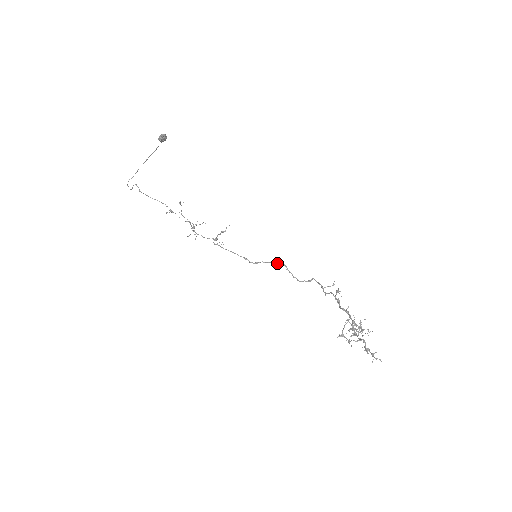
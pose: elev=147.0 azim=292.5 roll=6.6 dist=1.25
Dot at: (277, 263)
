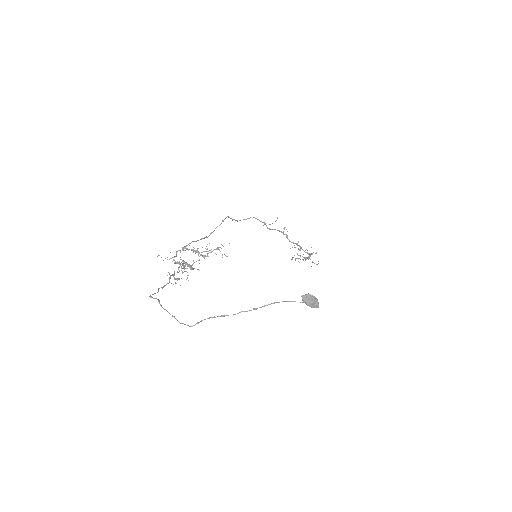
Dot at: occluded
